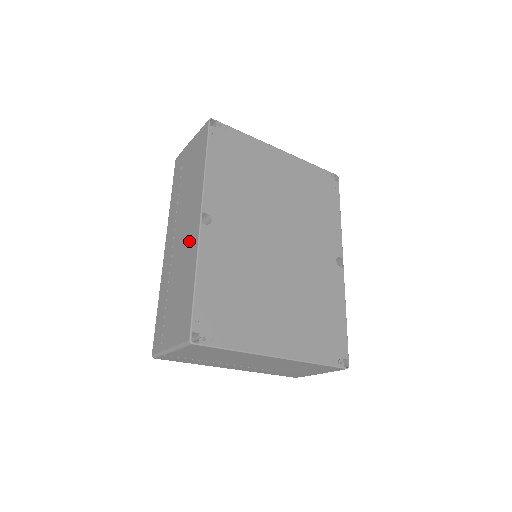
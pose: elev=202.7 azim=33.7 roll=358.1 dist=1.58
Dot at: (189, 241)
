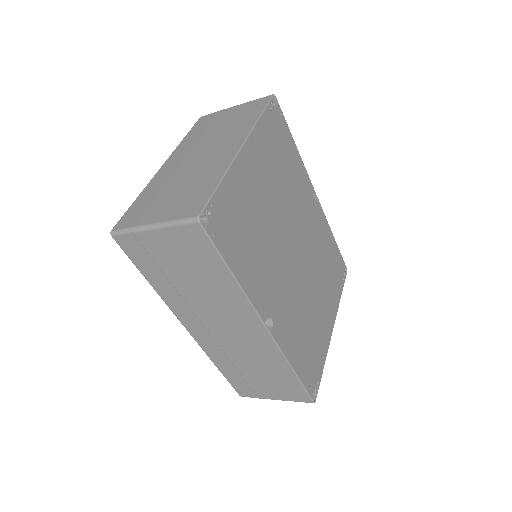
Dot at: (255, 342)
